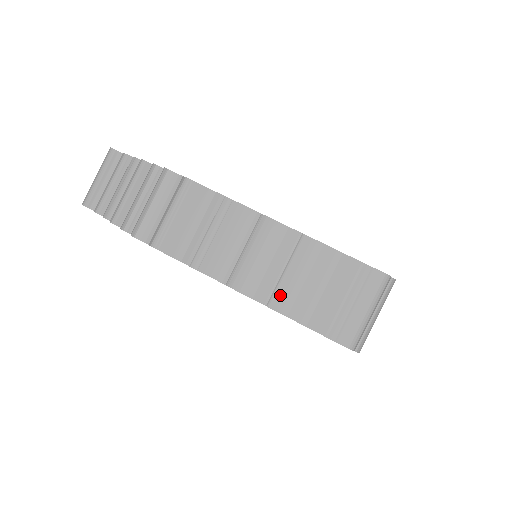
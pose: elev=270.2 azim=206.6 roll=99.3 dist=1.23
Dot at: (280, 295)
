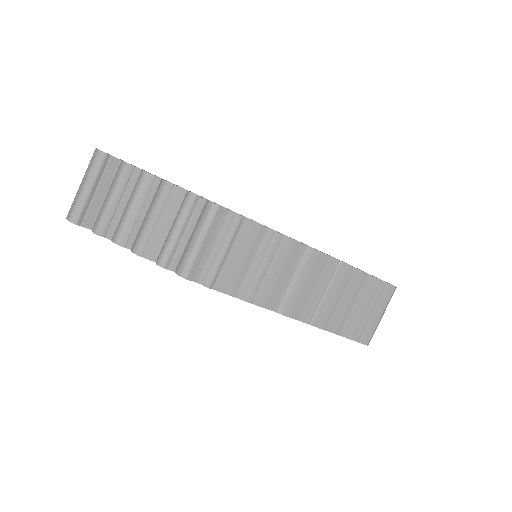
Dot at: (321, 314)
